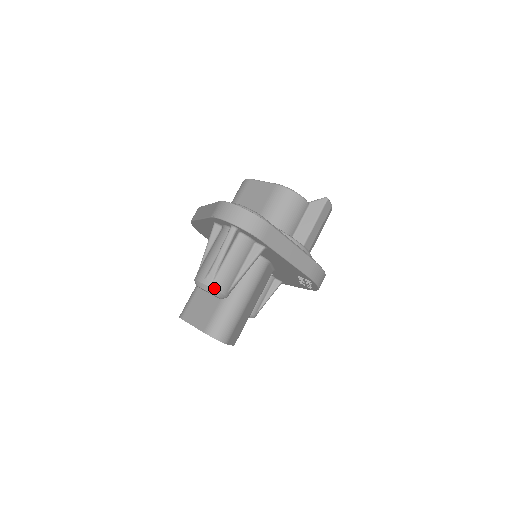
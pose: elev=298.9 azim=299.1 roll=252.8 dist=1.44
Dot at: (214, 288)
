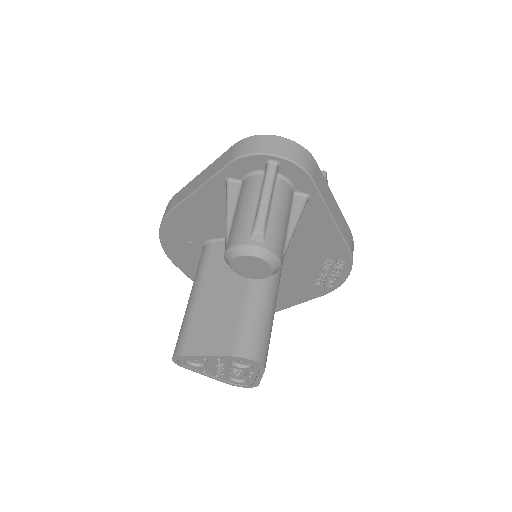
Dot at: (268, 249)
